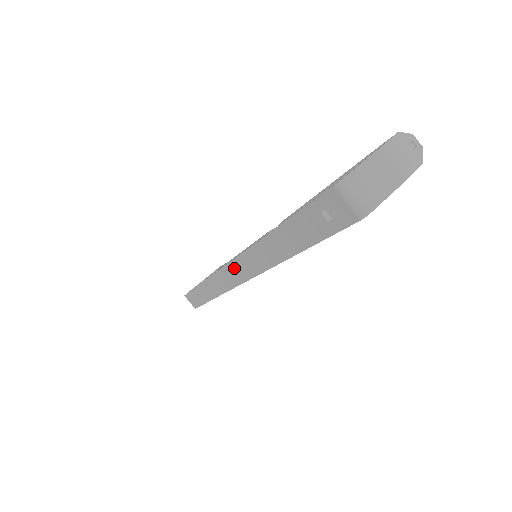
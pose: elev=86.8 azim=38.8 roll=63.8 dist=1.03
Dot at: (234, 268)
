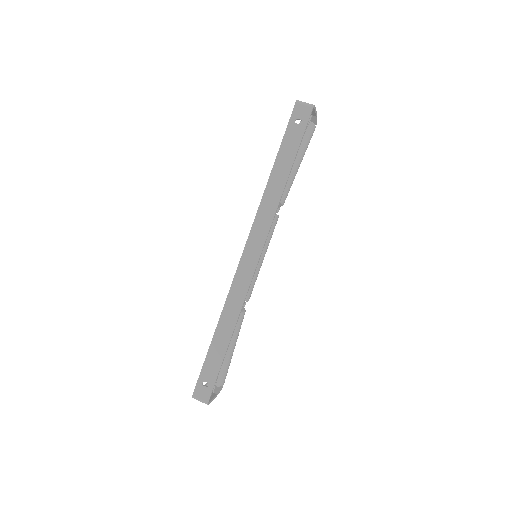
Dot at: (250, 247)
